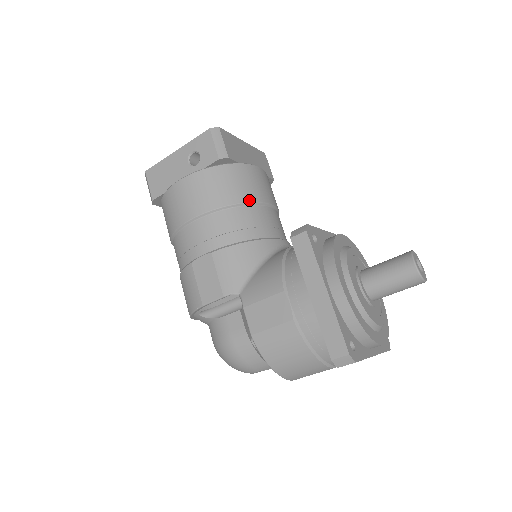
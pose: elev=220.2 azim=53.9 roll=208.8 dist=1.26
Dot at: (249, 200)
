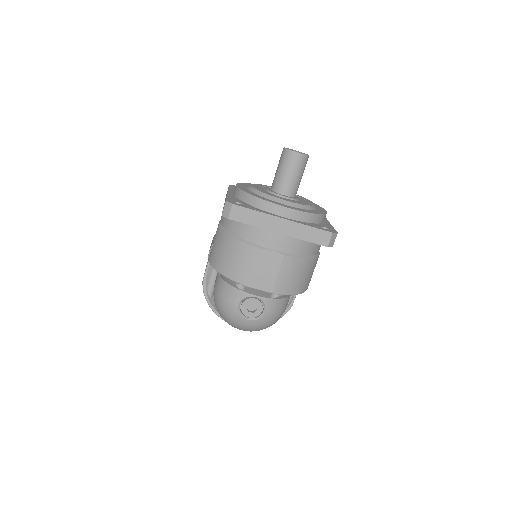
Dot at: occluded
